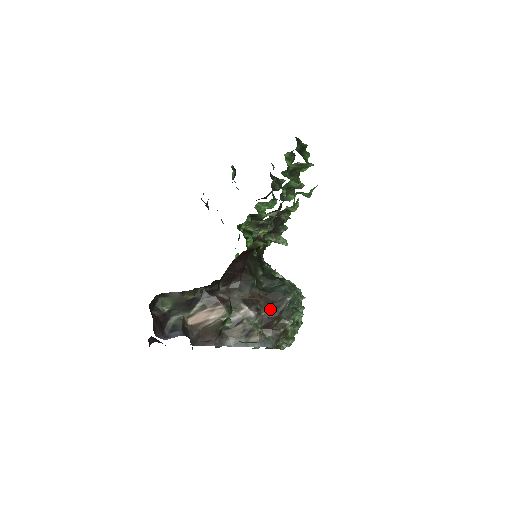
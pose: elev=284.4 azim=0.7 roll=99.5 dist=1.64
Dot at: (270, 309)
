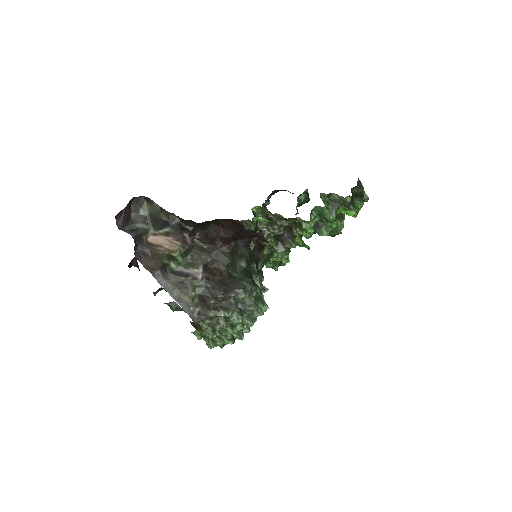
Dot at: (217, 287)
